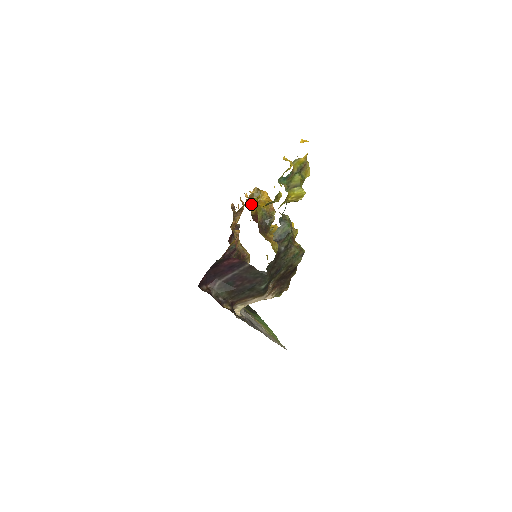
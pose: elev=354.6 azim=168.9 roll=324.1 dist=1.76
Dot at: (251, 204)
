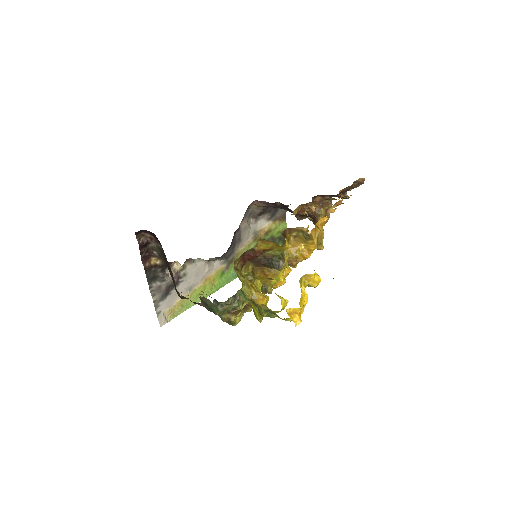
Dot at: (268, 241)
